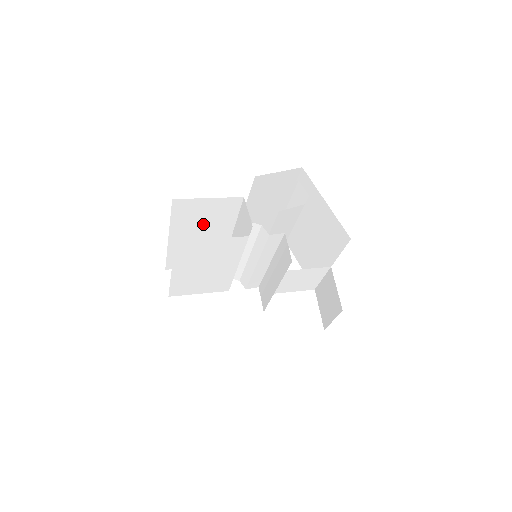
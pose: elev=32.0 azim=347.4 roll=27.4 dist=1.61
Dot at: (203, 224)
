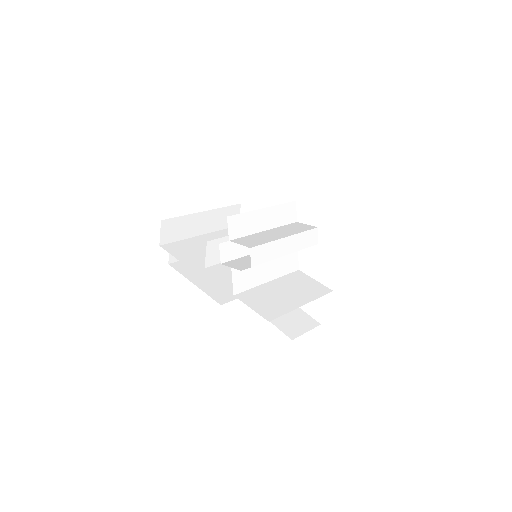
Dot at: occluded
